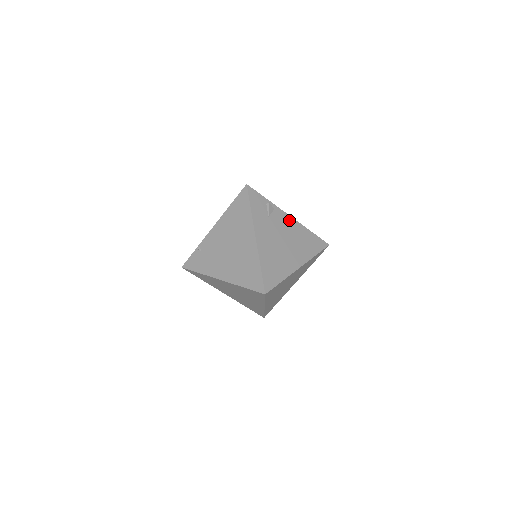
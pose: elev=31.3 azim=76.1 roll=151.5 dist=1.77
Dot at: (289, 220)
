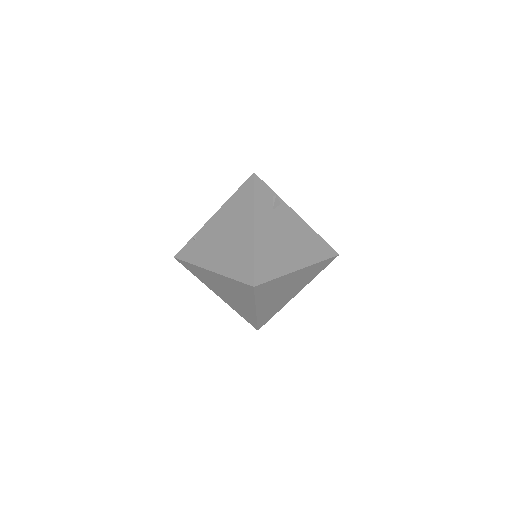
Dot at: (296, 219)
